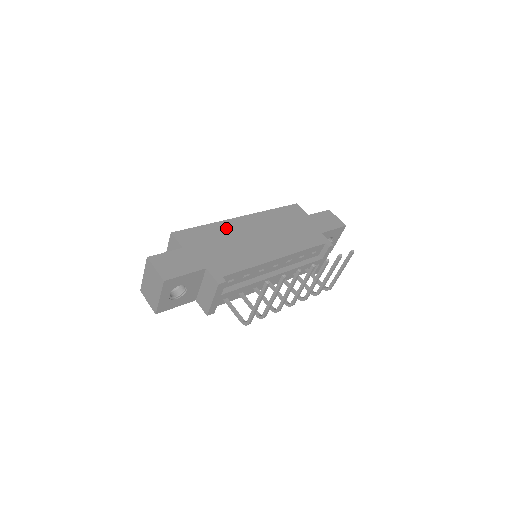
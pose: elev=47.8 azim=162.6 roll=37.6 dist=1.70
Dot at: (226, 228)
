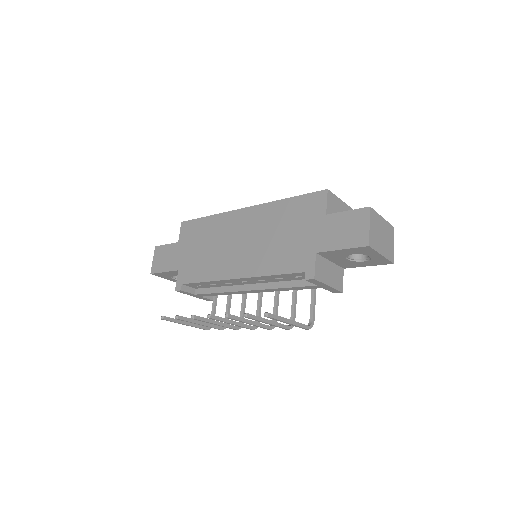
Dot at: (221, 224)
